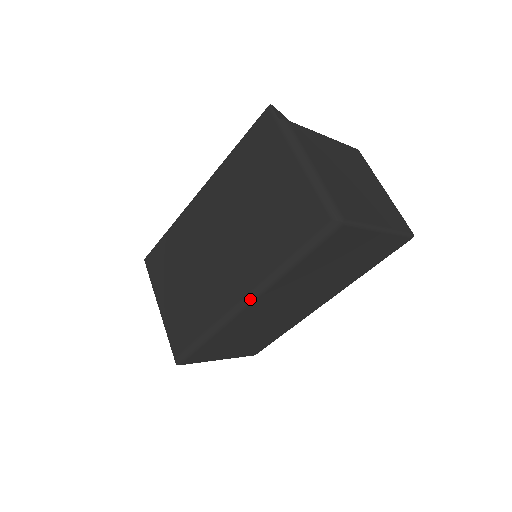
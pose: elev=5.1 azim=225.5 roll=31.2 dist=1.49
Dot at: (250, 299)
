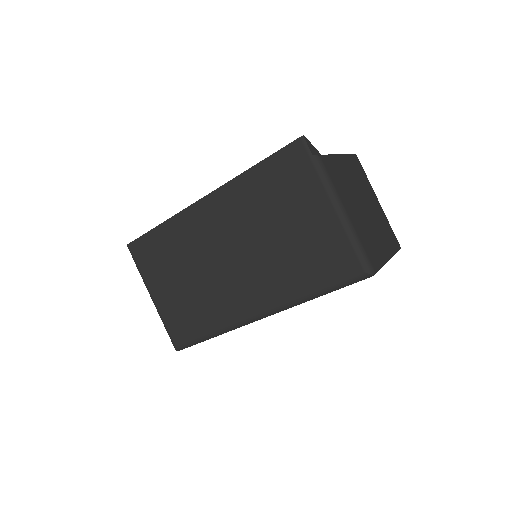
Dot at: (267, 315)
